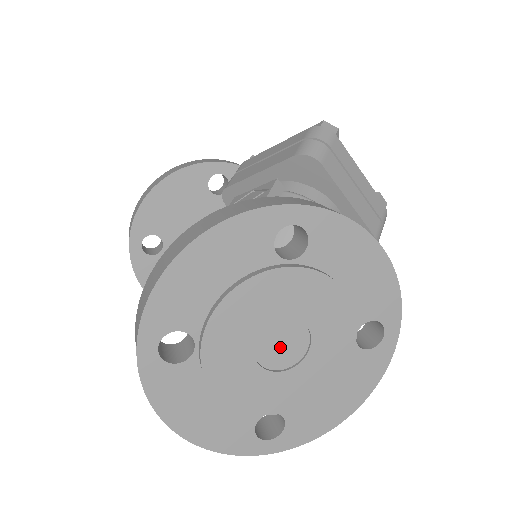
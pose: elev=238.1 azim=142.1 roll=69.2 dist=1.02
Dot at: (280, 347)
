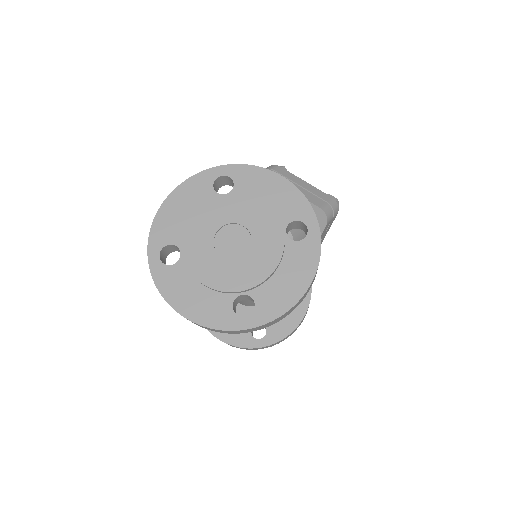
Dot at: (232, 244)
